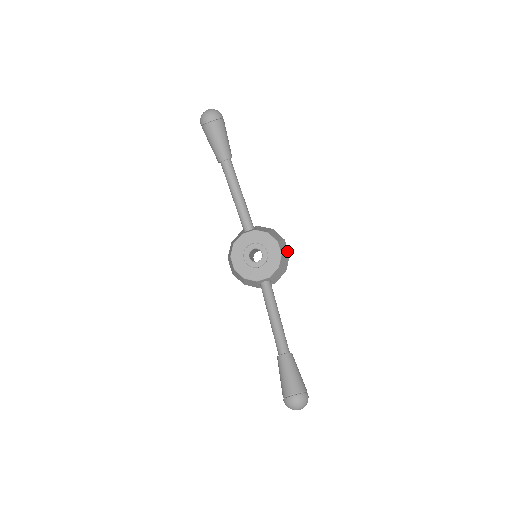
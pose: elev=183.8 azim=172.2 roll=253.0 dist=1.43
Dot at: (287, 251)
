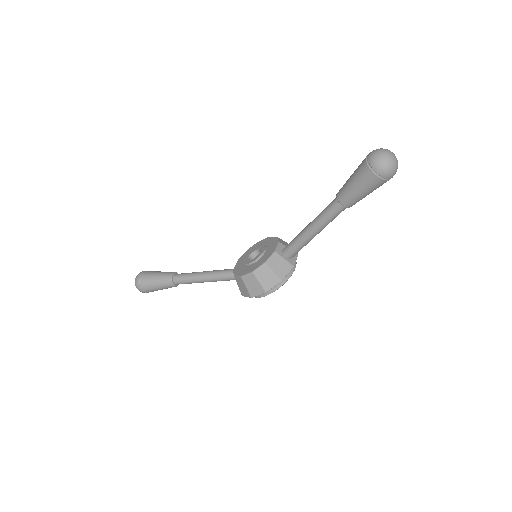
Dot at: occluded
